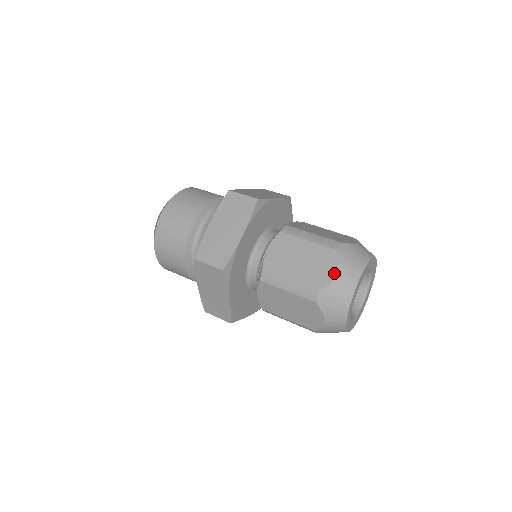
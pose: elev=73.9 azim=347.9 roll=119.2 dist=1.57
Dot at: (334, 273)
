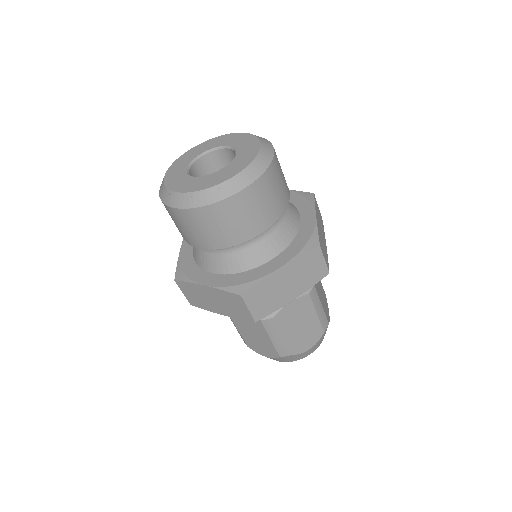
Dot at: (309, 348)
